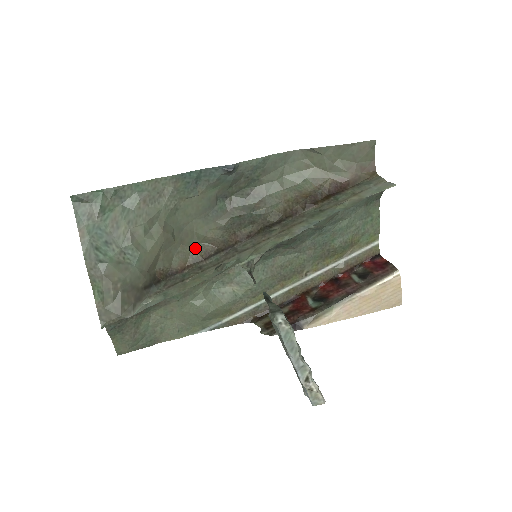
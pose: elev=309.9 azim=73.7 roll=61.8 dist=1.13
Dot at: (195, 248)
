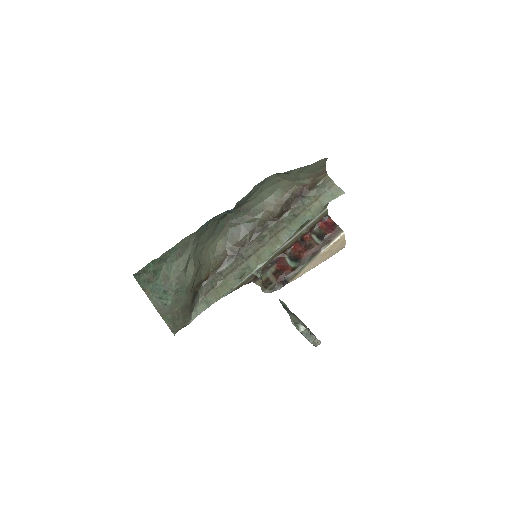
Dot at: (213, 261)
